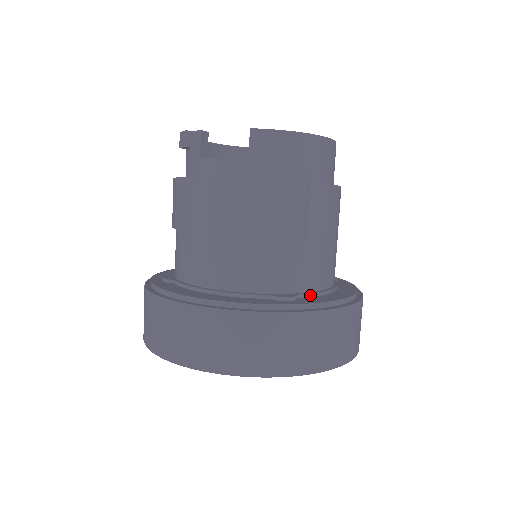
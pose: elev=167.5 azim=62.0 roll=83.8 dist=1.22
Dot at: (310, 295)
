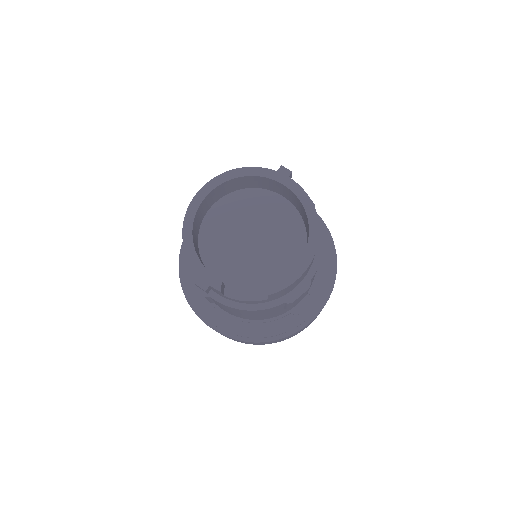
Dot at: (311, 292)
